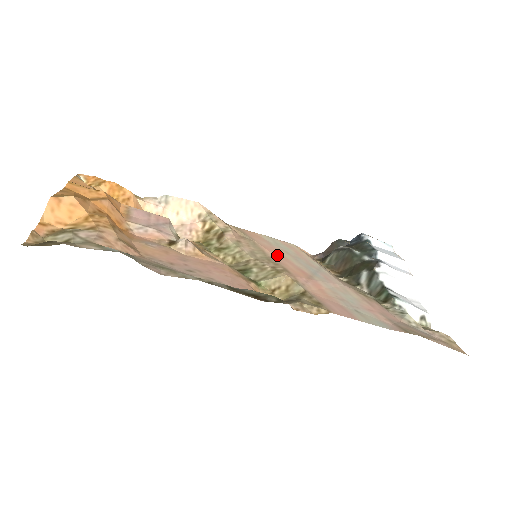
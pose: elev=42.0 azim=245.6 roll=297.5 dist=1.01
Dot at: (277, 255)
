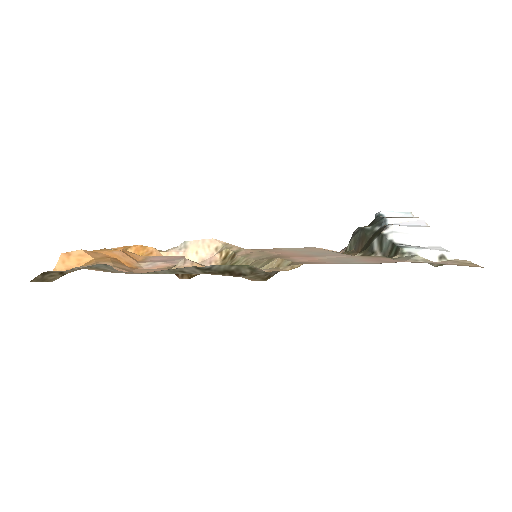
Dot at: (284, 253)
